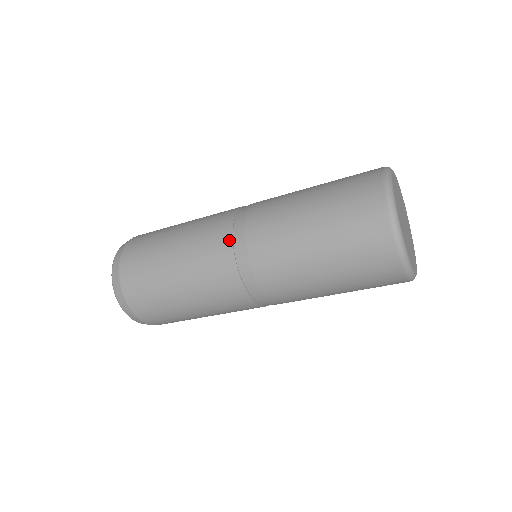
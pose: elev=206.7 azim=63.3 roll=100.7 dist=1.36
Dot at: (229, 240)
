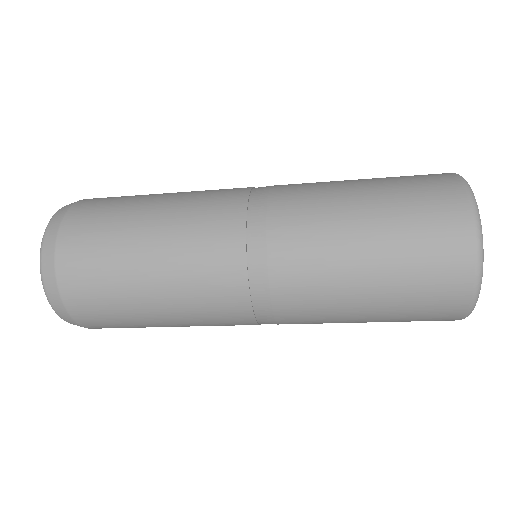
Dot at: (241, 220)
